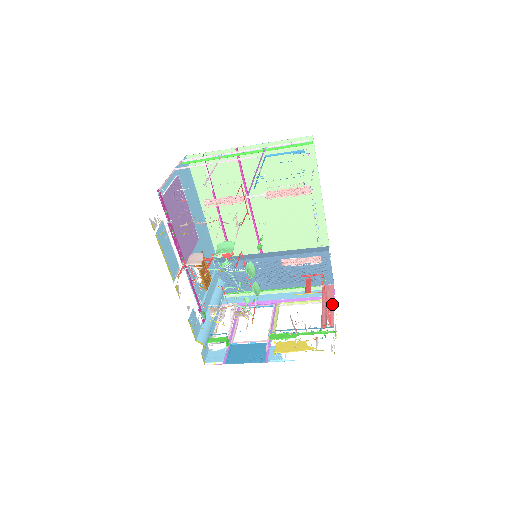
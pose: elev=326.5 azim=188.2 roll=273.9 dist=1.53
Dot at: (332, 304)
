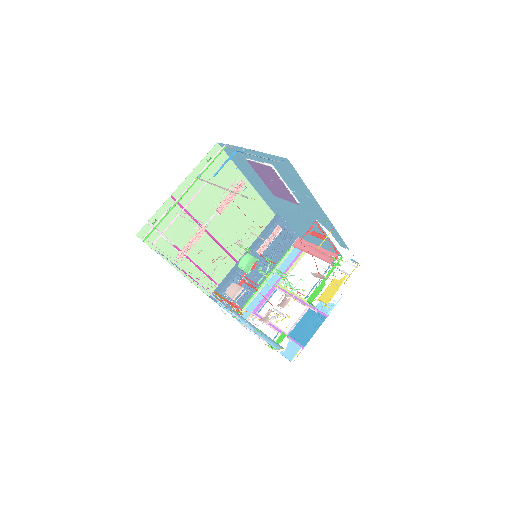
Dot at: (316, 247)
